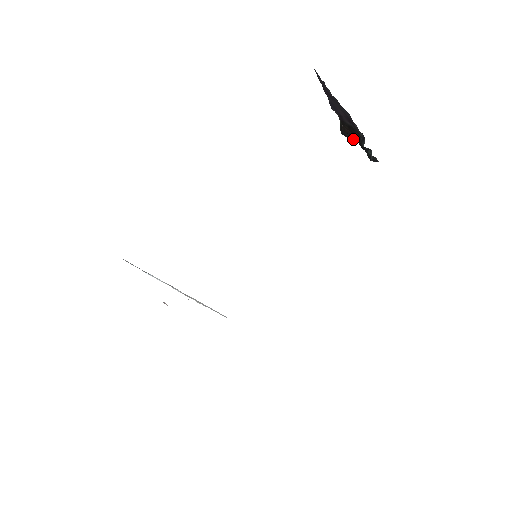
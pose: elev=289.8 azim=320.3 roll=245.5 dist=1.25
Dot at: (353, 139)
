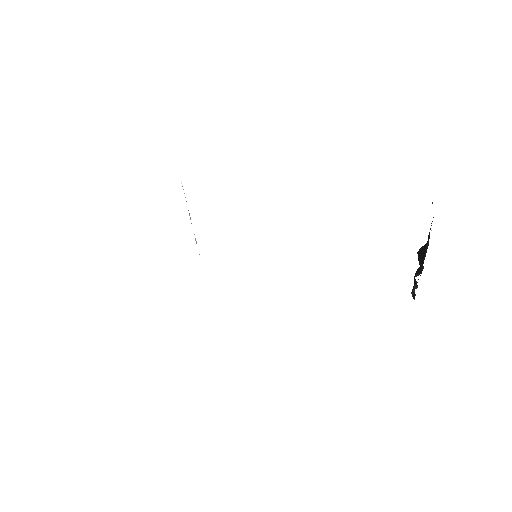
Dot at: (420, 265)
